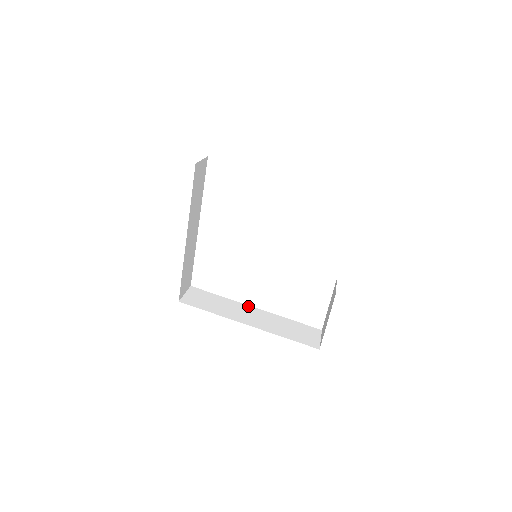
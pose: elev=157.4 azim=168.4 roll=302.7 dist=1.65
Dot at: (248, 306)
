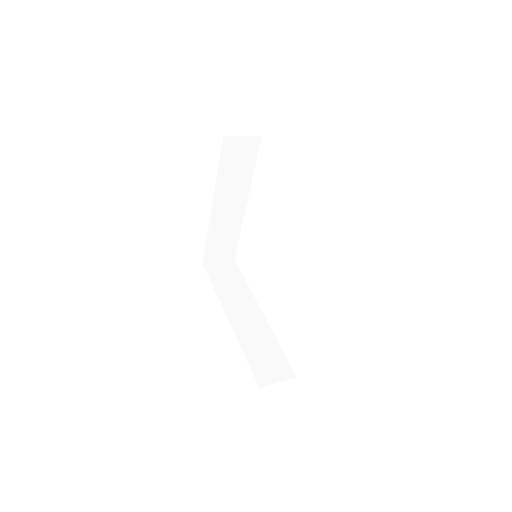
Dot at: (257, 306)
